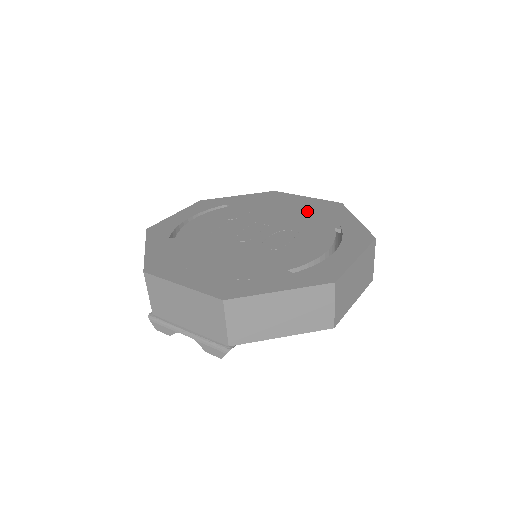
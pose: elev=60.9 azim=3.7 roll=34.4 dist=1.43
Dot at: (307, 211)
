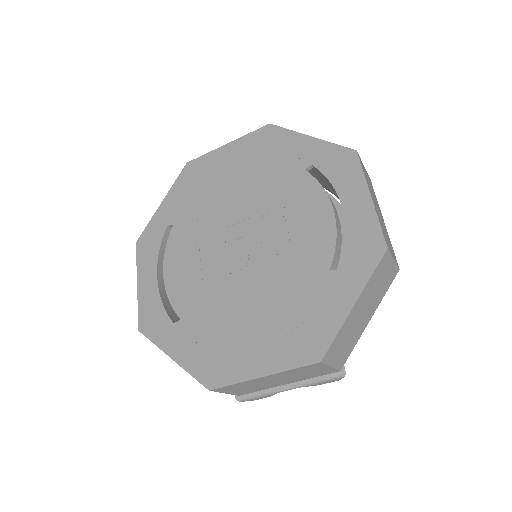
Dot at: (252, 167)
